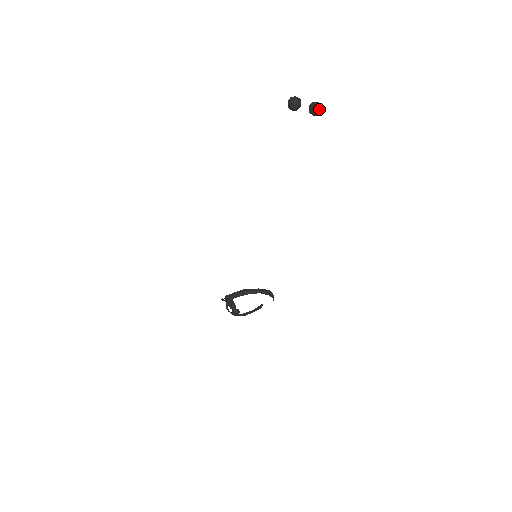
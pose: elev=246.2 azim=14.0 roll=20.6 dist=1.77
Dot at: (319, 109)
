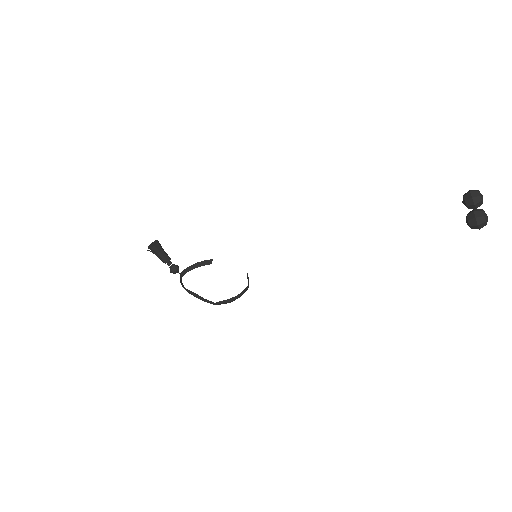
Dot at: occluded
